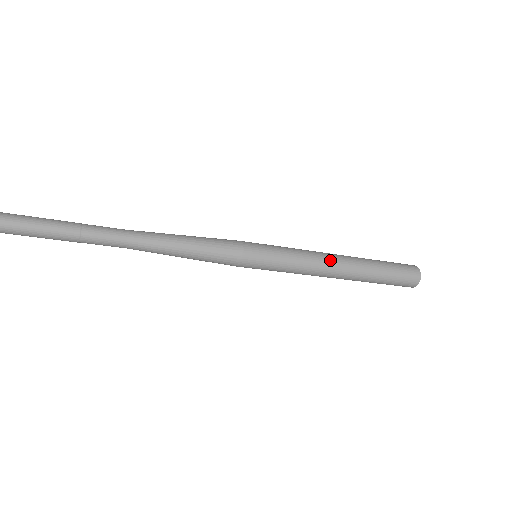
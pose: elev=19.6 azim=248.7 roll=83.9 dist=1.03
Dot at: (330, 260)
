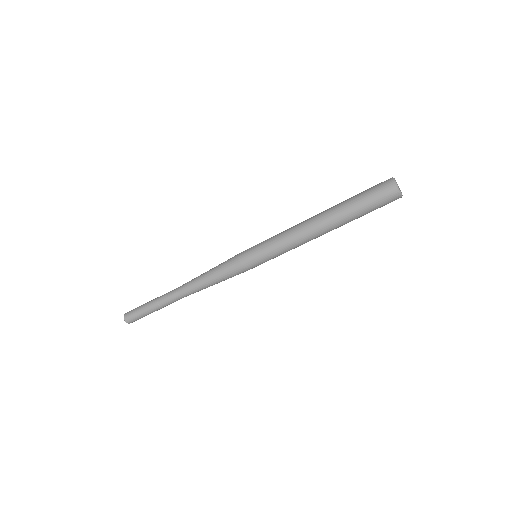
Dot at: (304, 228)
